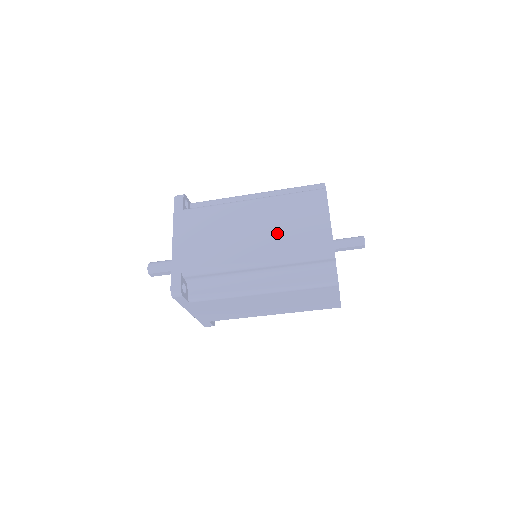
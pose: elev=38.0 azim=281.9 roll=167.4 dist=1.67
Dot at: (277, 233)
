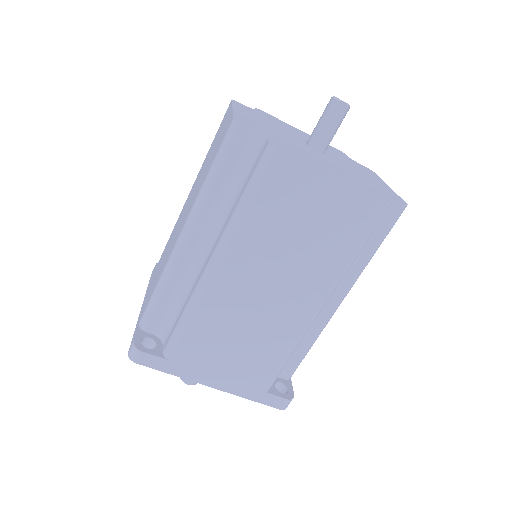
Dot at: (197, 186)
